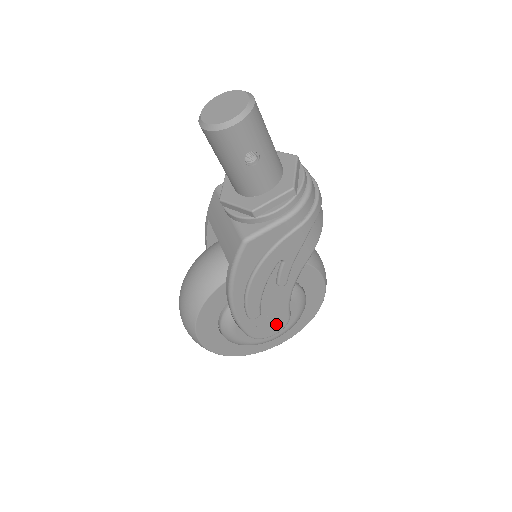
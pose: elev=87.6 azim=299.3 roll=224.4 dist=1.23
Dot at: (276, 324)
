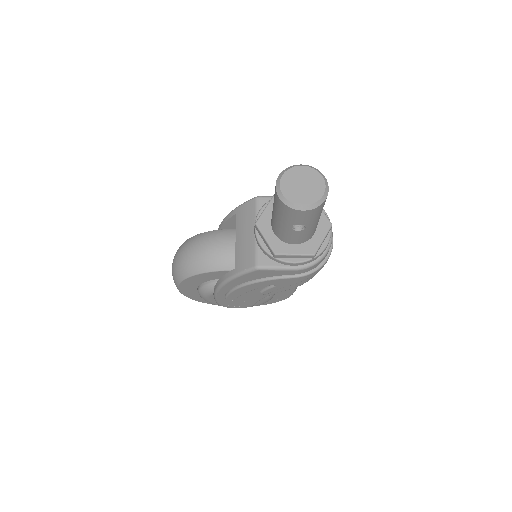
Dot at: (241, 305)
